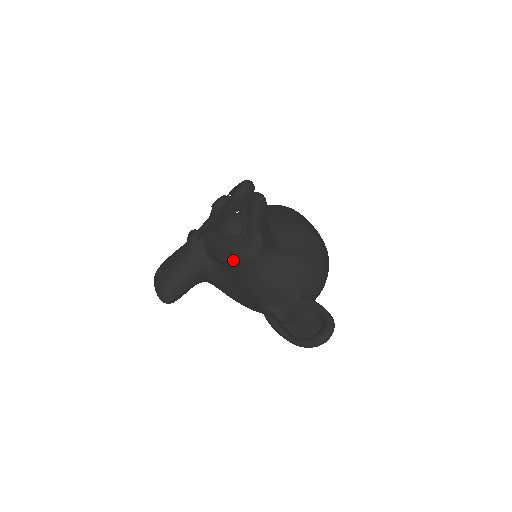
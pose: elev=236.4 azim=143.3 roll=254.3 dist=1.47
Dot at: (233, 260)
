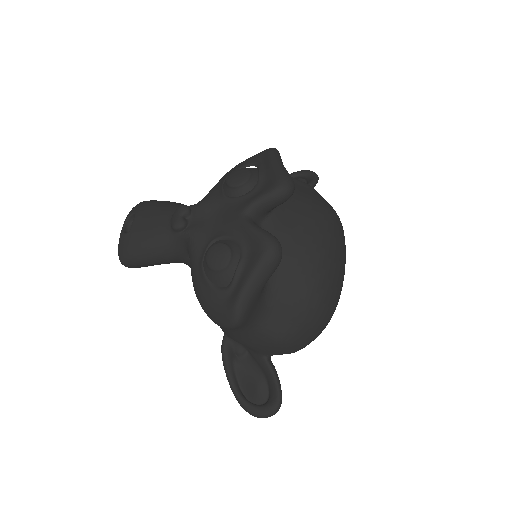
Dot at: occluded
